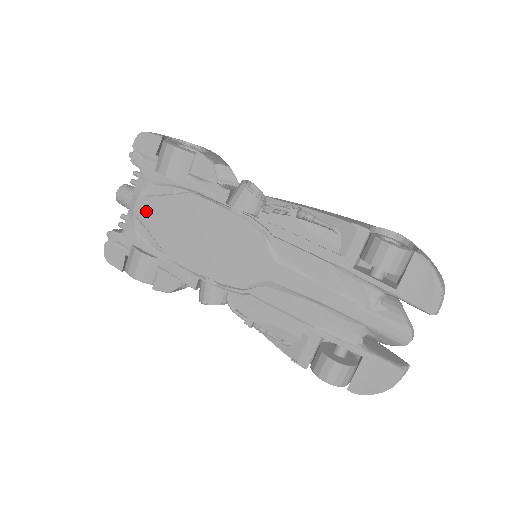
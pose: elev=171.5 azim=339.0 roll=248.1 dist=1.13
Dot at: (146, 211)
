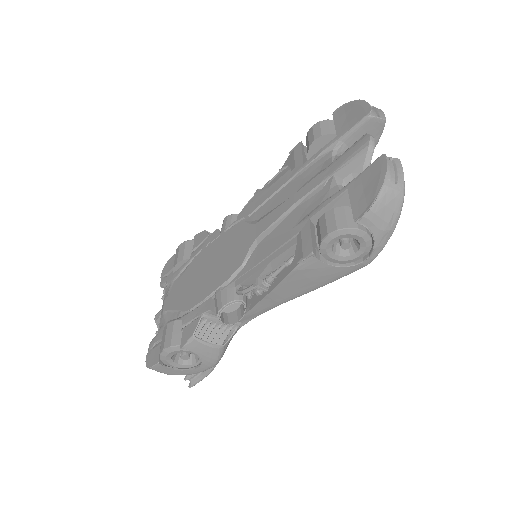
Dot at: (170, 300)
